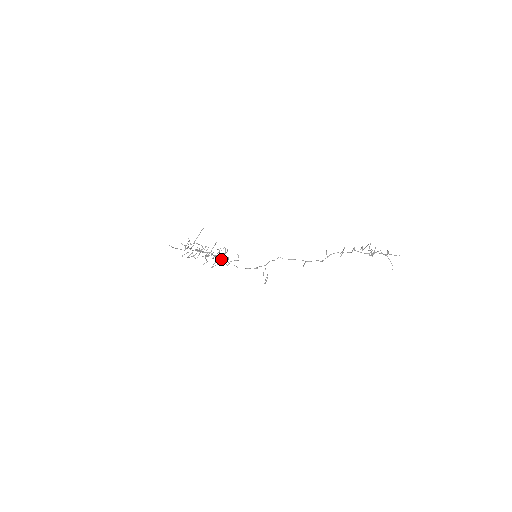
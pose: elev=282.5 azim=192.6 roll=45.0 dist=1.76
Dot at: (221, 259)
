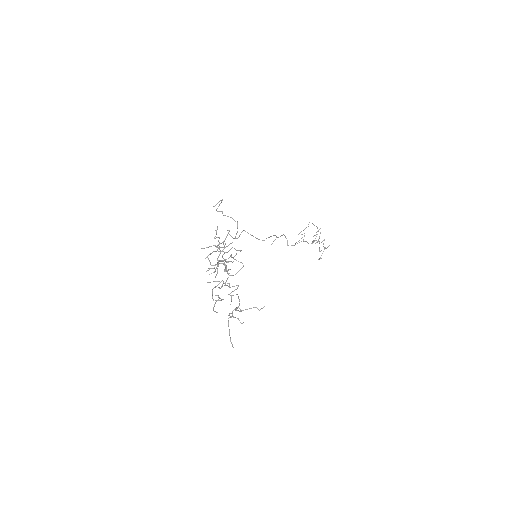
Dot at: (219, 246)
